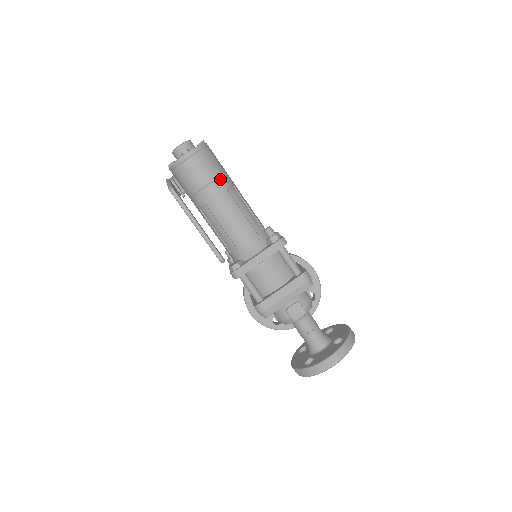
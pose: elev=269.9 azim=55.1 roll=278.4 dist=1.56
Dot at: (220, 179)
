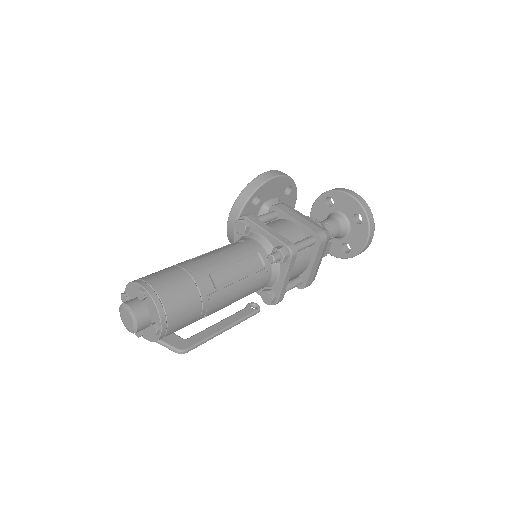
Dot at: (202, 295)
